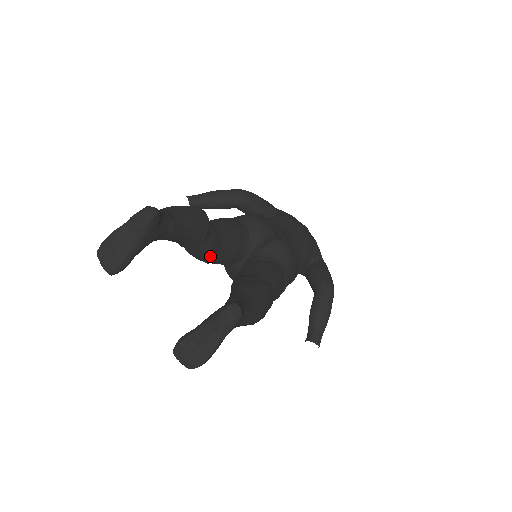
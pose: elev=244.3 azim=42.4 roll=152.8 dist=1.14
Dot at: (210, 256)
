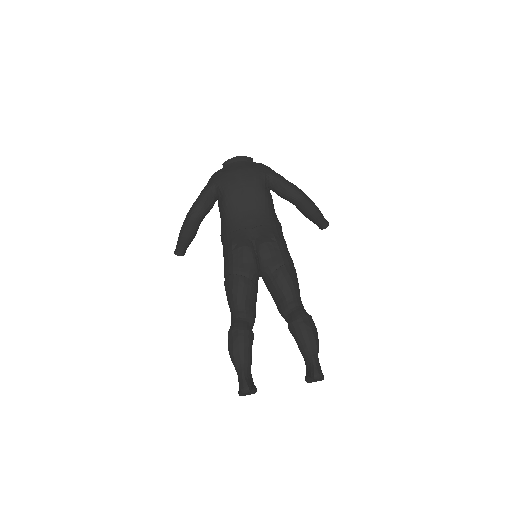
Dot at: (255, 315)
